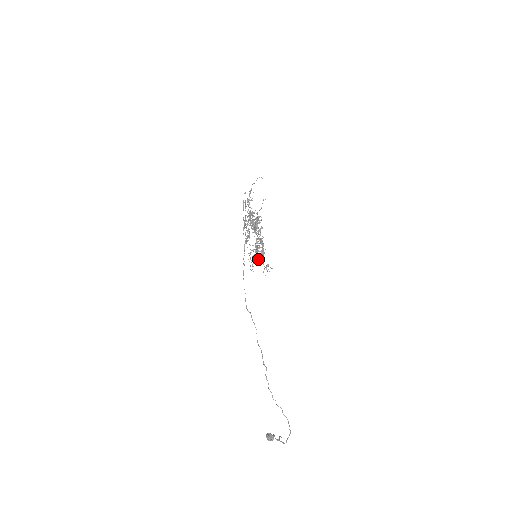
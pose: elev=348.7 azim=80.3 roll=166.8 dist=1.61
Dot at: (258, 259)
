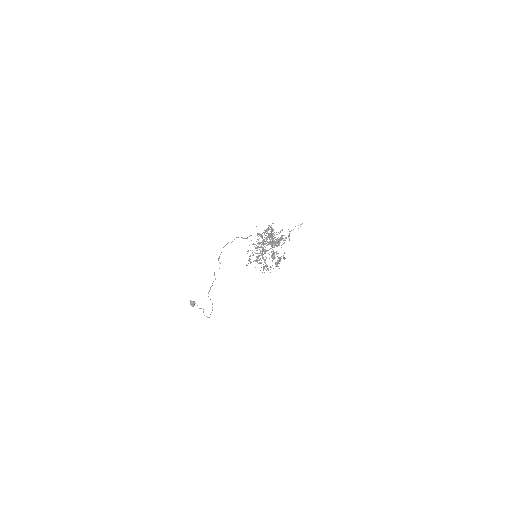
Dot at: occluded
